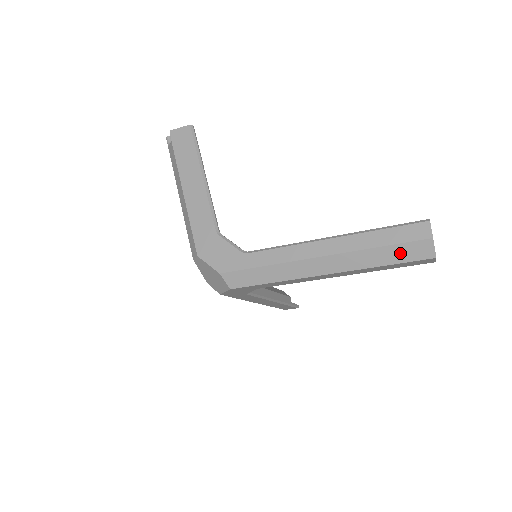
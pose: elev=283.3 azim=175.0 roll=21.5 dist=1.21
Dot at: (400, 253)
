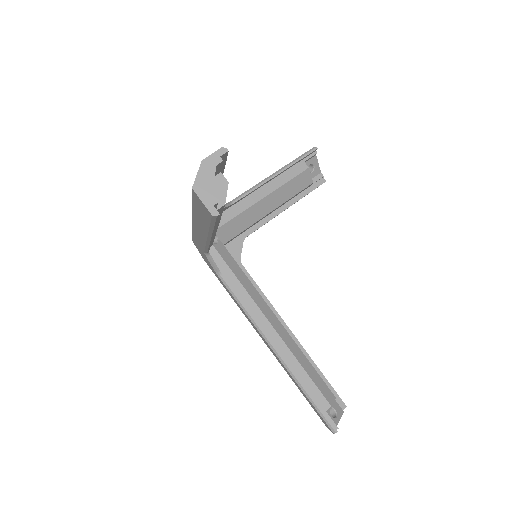
Dot at: occluded
